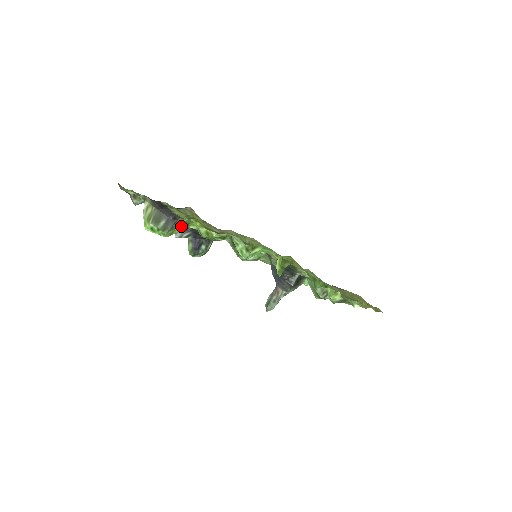
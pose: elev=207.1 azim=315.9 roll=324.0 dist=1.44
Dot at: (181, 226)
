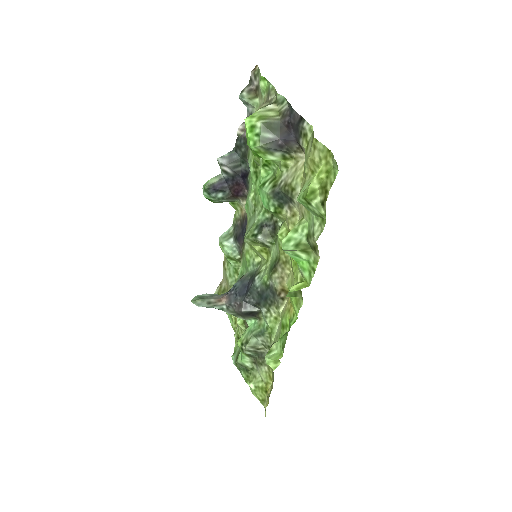
Dot at: (272, 158)
